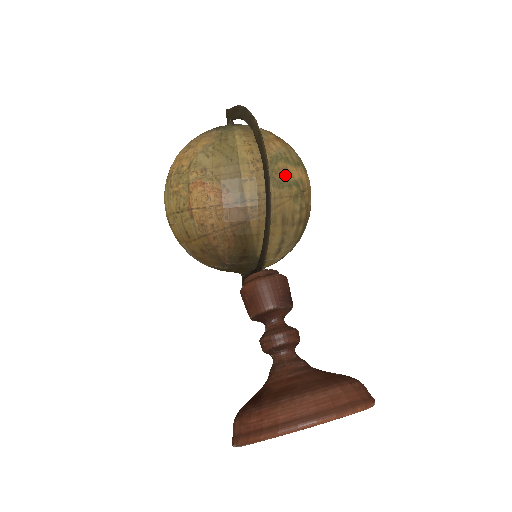
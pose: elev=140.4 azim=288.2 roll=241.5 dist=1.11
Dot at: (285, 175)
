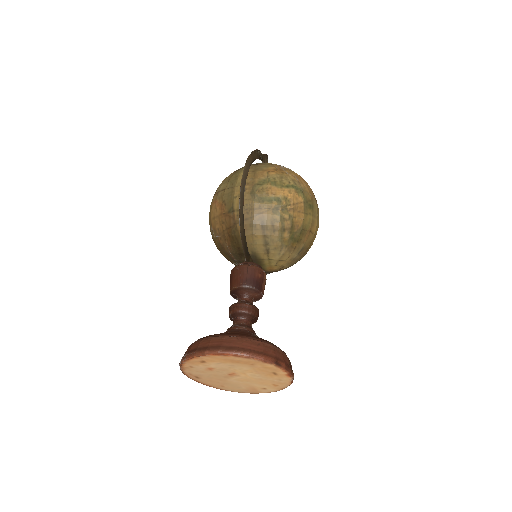
Dot at: (267, 193)
